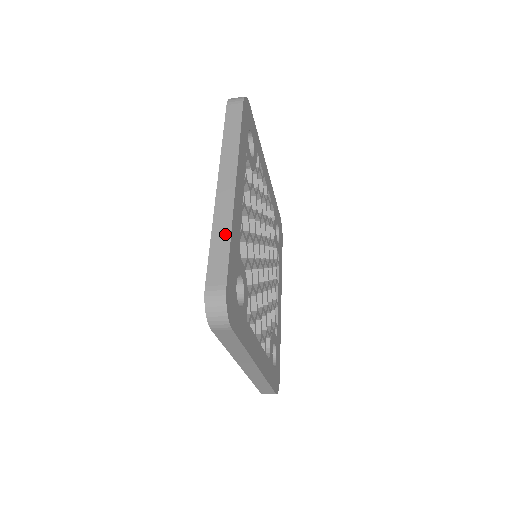
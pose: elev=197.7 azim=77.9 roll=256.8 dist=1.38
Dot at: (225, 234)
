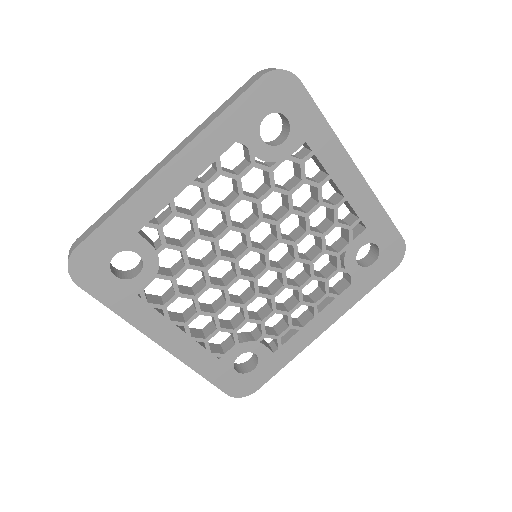
Dot at: (197, 371)
